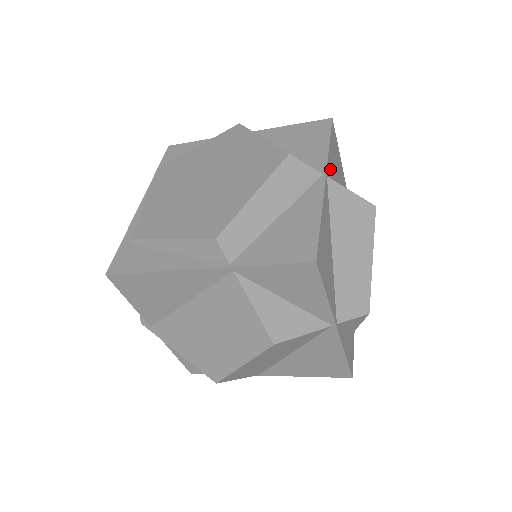
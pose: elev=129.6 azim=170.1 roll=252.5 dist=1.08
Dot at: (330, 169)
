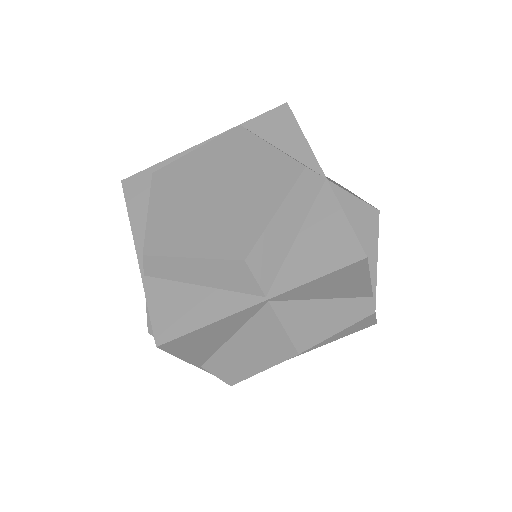
Dot at: (295, 294)
